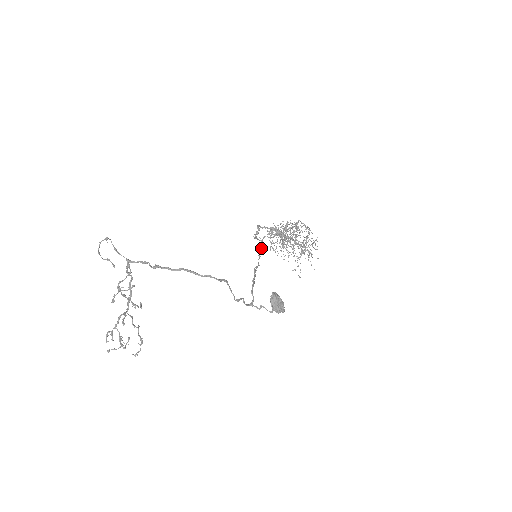
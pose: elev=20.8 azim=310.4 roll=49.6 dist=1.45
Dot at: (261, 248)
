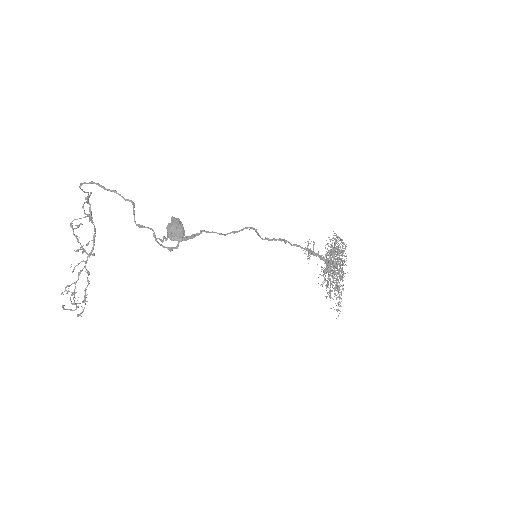
Dot at: occluded
